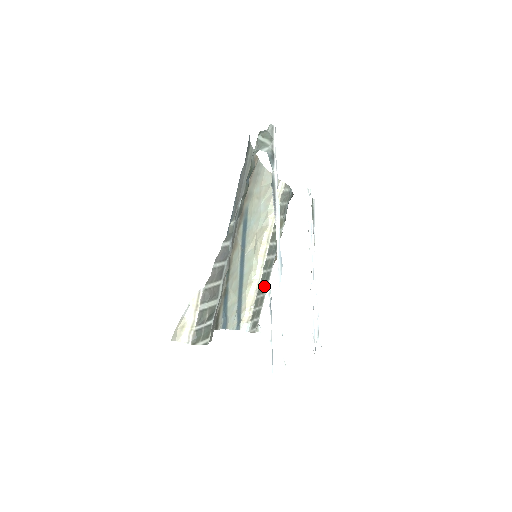
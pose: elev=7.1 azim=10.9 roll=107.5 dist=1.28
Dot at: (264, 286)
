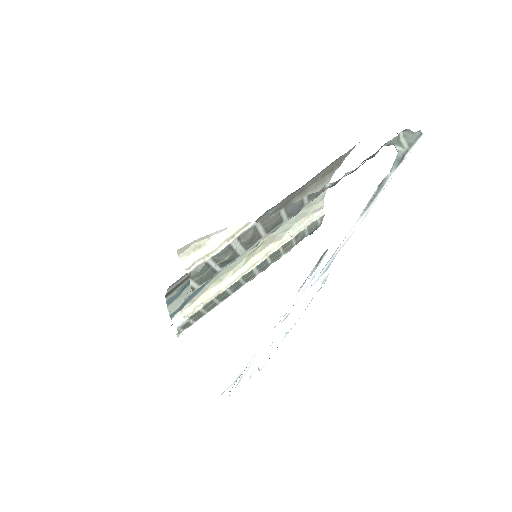
Dot at: (227, 294)
